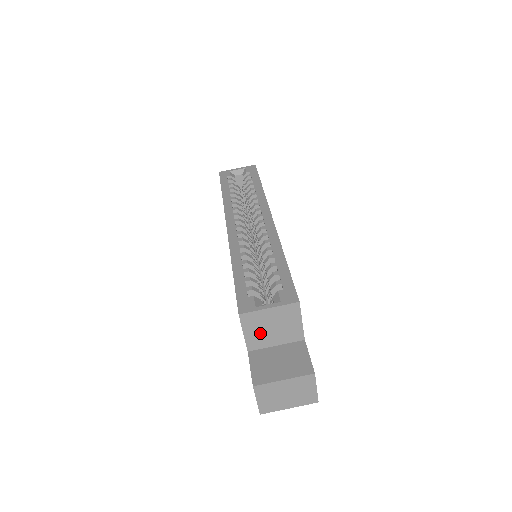
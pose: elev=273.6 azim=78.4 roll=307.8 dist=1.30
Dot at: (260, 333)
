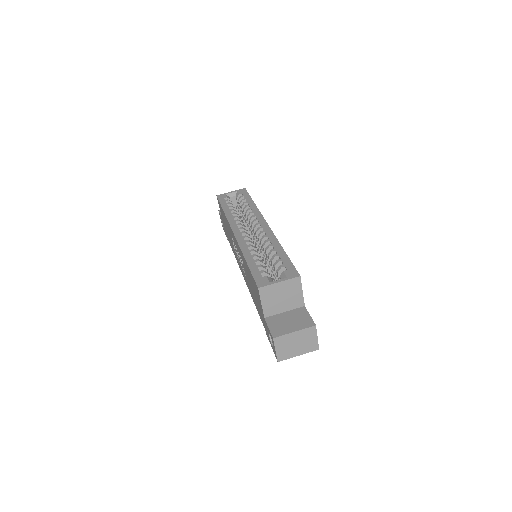
Dot at: (273, 302)
